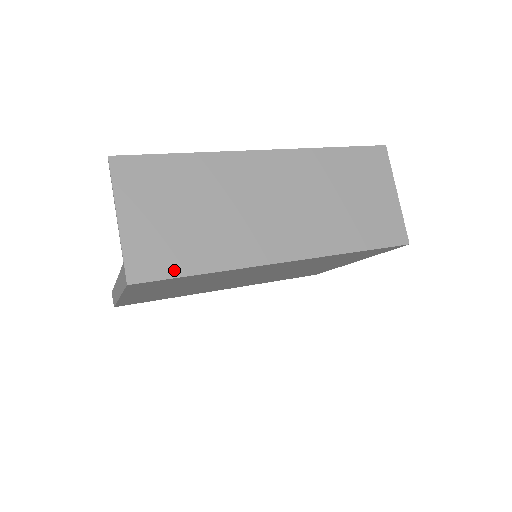
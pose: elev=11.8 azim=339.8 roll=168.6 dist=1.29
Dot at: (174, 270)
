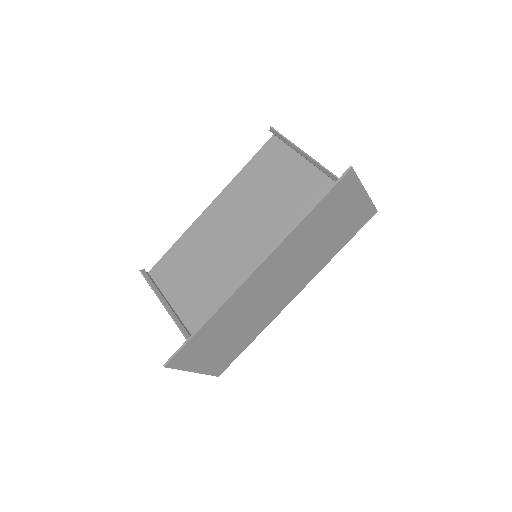
Dot at: (237, 354)
